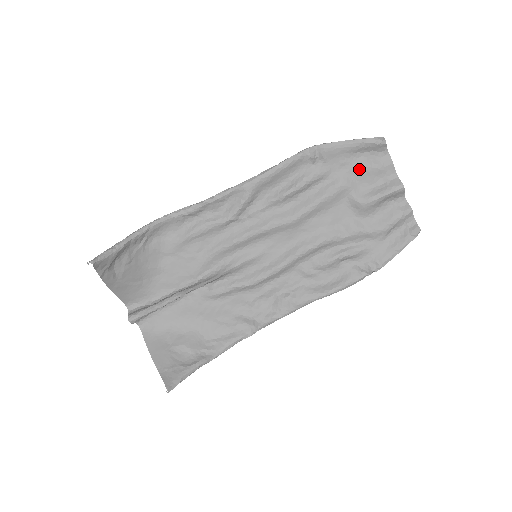
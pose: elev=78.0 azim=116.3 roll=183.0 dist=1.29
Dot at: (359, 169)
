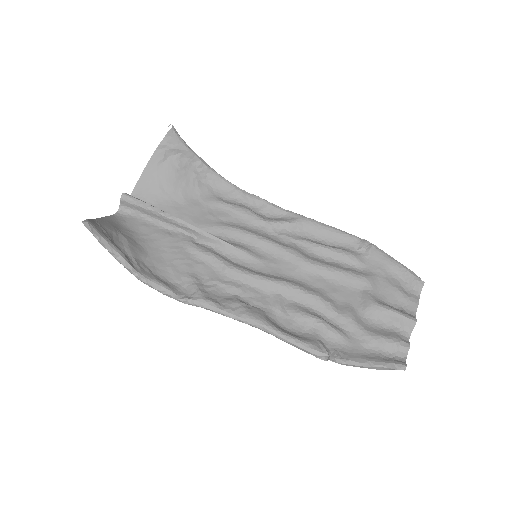
Dot at: (389, 283)
